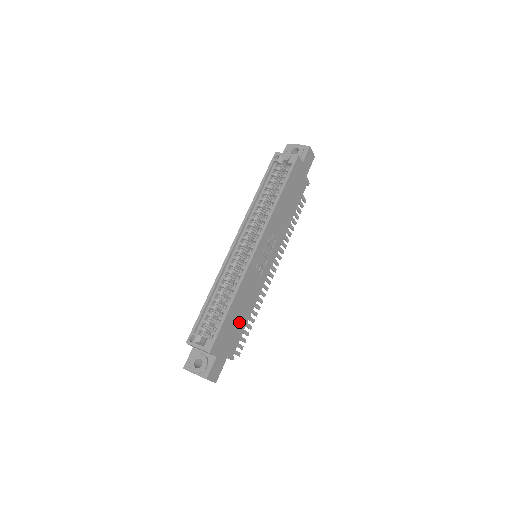
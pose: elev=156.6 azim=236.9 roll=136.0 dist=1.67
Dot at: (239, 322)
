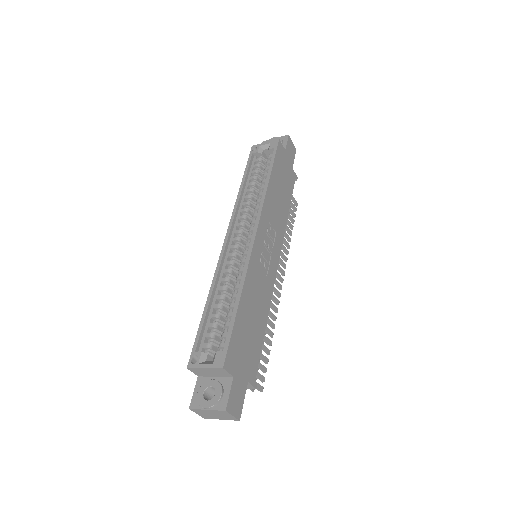
Dot at: (253, 332)
